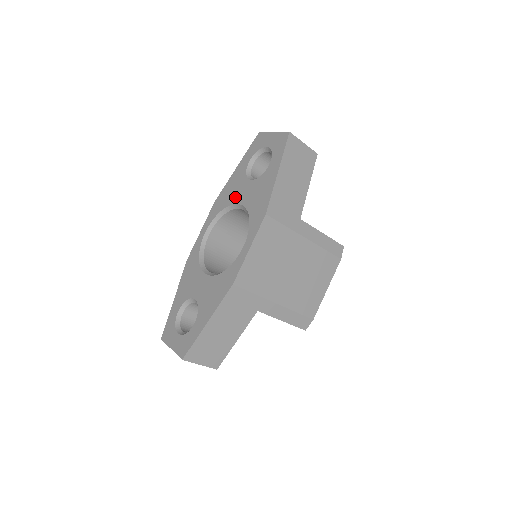
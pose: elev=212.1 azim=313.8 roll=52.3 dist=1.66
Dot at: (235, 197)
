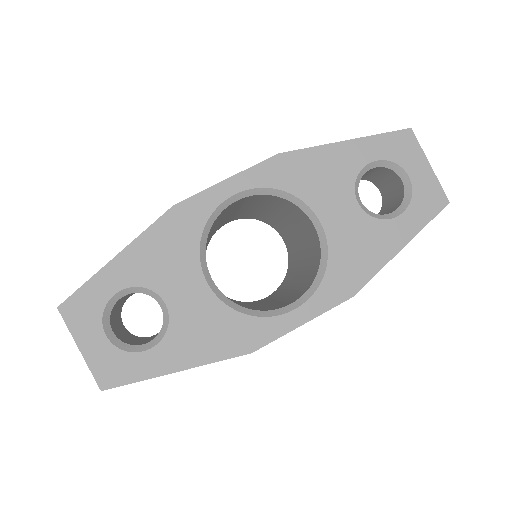
Dot at: (320, 199)
